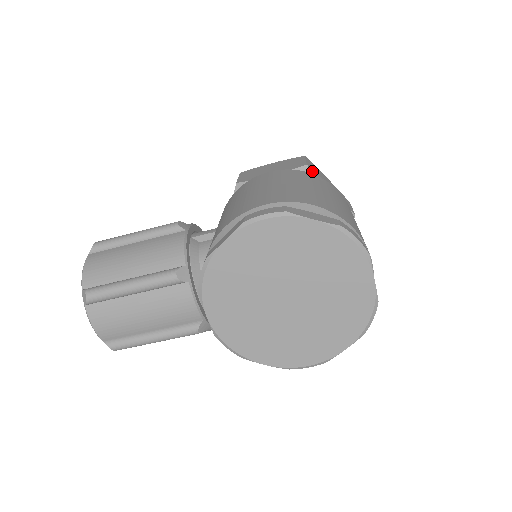
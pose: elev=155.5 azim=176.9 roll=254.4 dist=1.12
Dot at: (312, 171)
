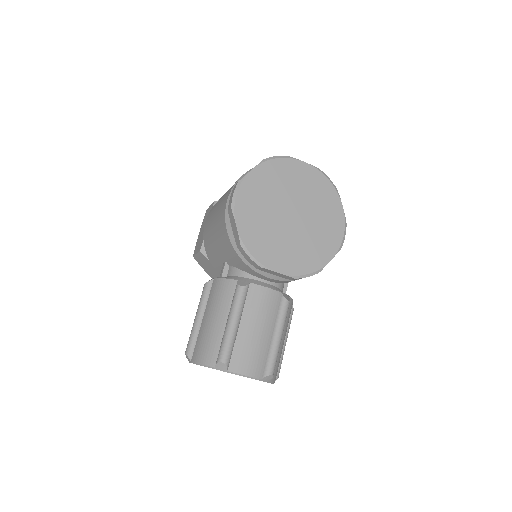
Dot at: occluded
